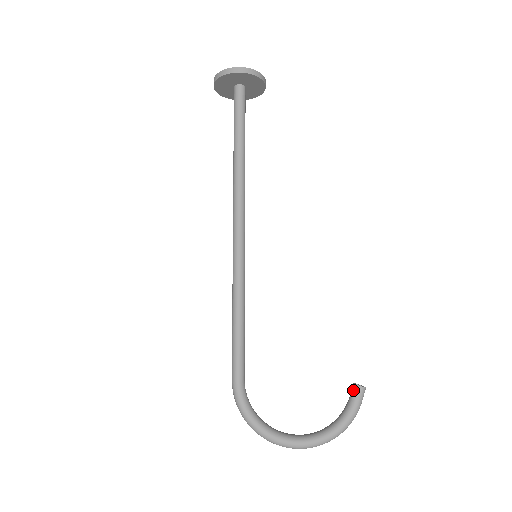
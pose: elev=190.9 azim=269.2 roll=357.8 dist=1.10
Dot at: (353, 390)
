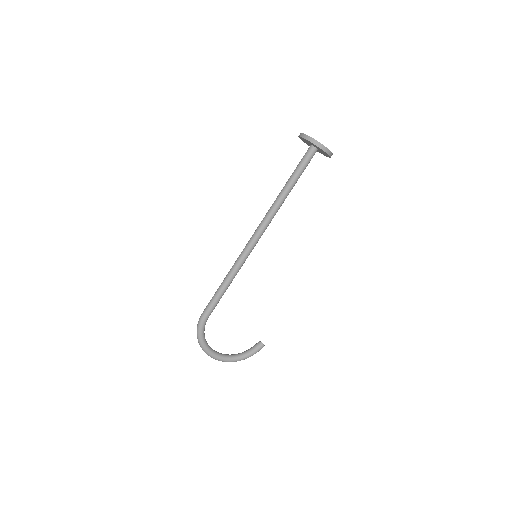
Dot at: (258, 345)
